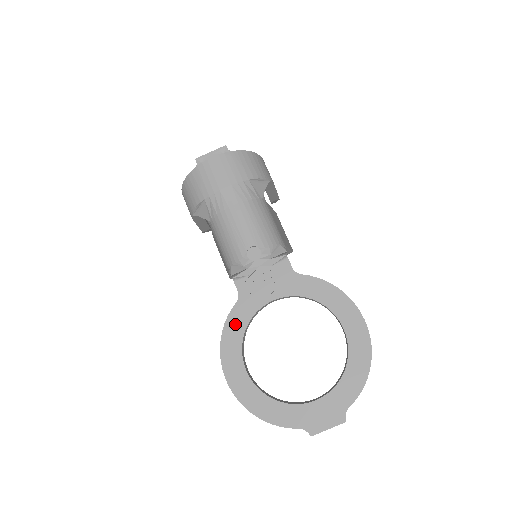
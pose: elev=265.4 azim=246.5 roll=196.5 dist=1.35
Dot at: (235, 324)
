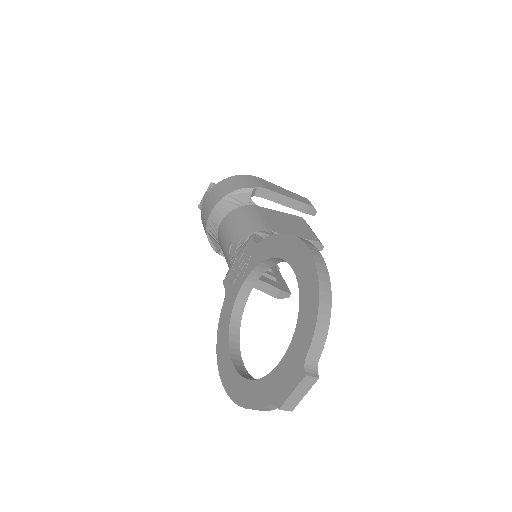
Dot at: (224, 320)
